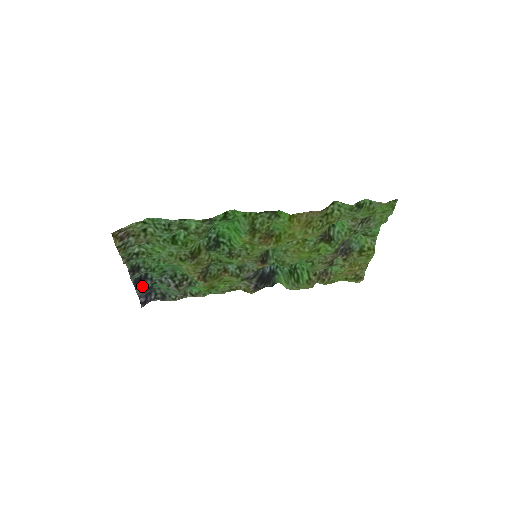
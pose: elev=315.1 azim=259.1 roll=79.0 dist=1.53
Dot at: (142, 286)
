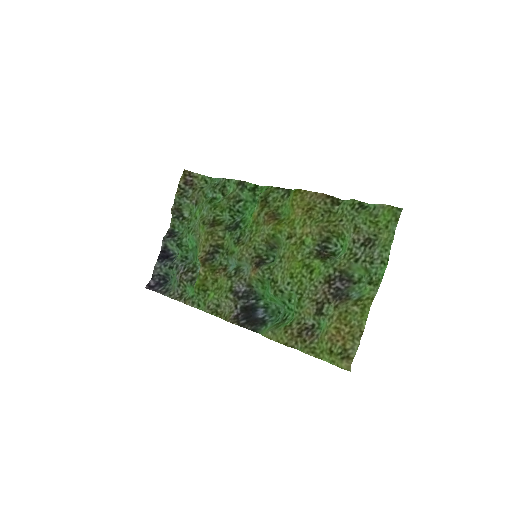
Dot at: (163, 263)
